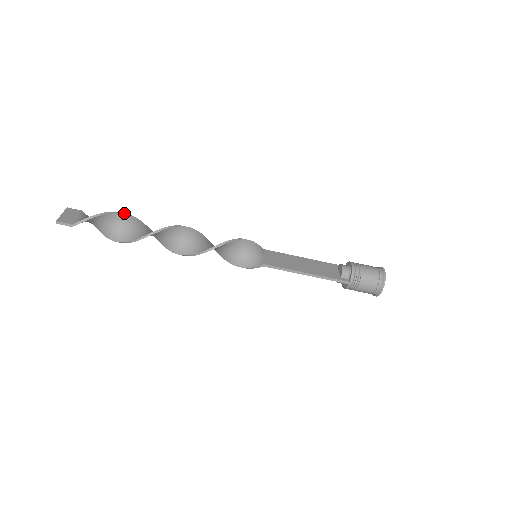
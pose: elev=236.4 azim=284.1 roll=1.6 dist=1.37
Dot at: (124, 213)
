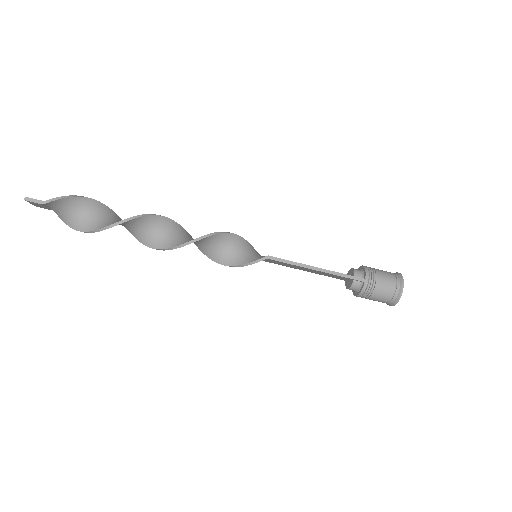
Dot at: occluded
